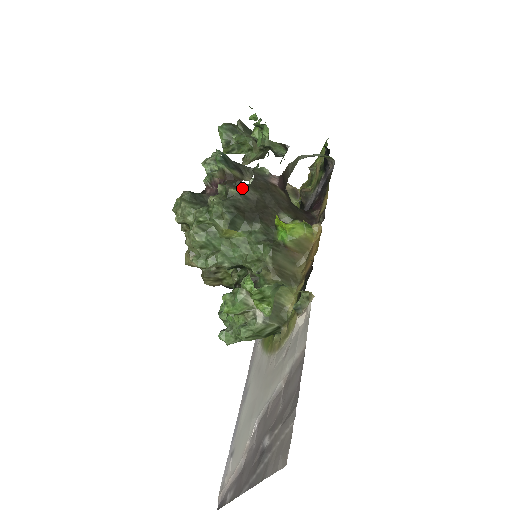
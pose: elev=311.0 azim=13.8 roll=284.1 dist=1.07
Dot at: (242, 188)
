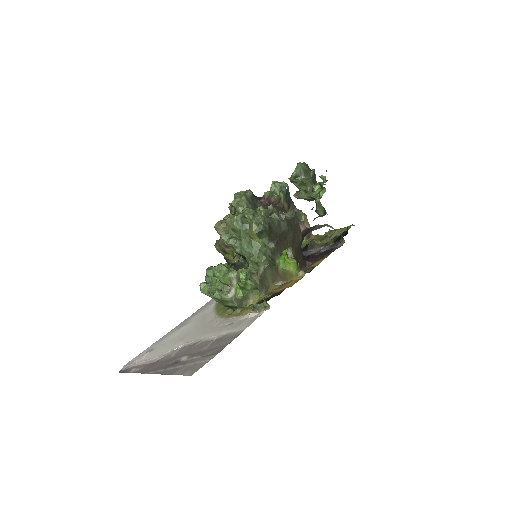
Dot at: (282, 218)
